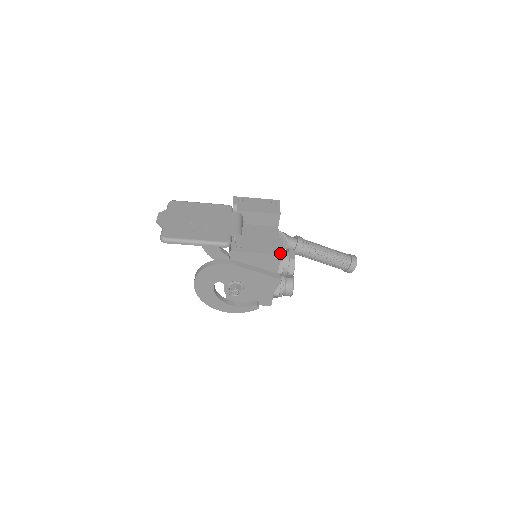
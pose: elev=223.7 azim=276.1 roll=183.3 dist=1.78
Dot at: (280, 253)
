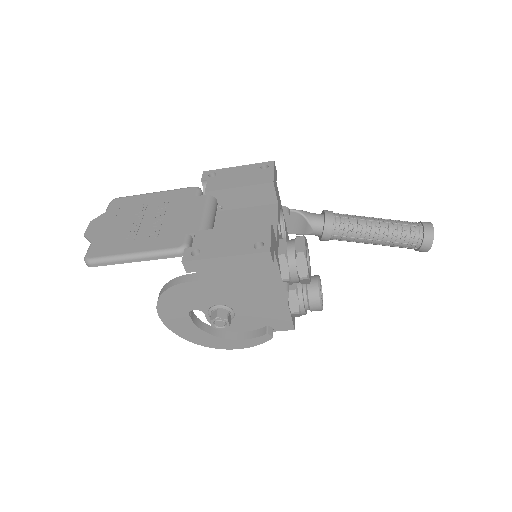
Dot at: (264, 249)
